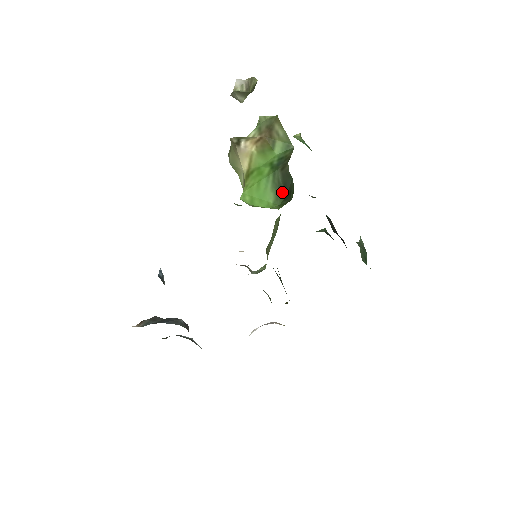
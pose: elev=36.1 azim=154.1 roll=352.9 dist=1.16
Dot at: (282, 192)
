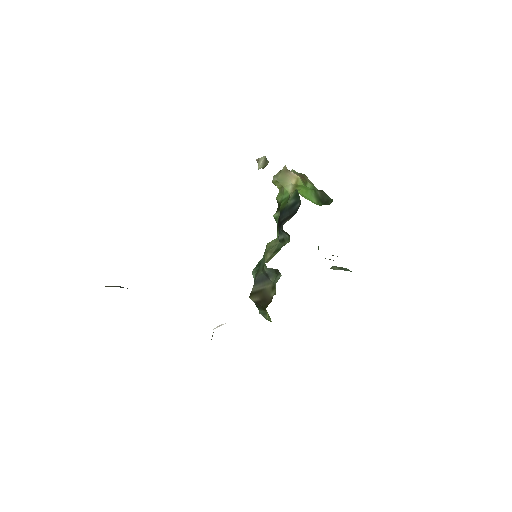
Dot at: (321, 201)
